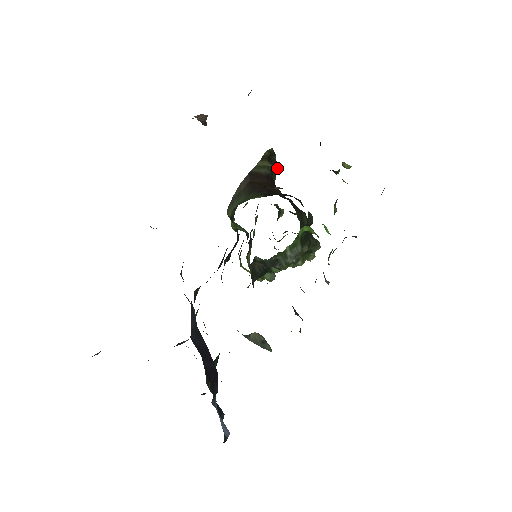
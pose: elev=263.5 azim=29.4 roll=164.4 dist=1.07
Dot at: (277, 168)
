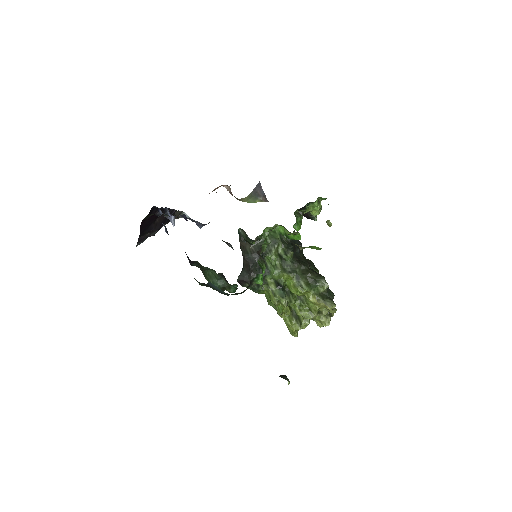
Dot at: (316, 271)
